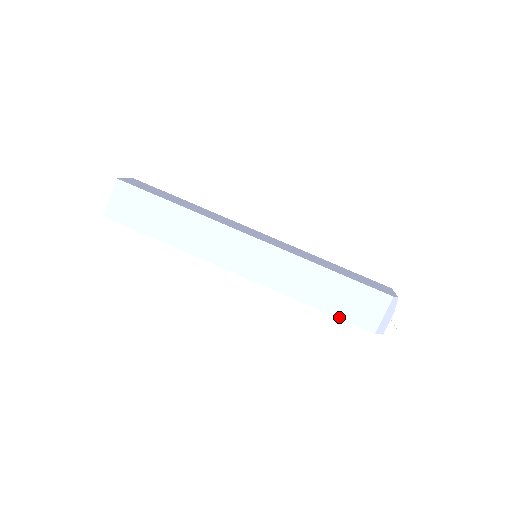
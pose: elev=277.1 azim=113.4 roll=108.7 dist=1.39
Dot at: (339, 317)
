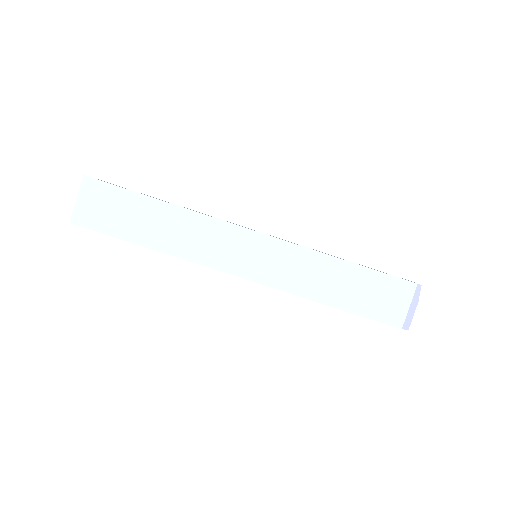
Dot at: (360, 314)
